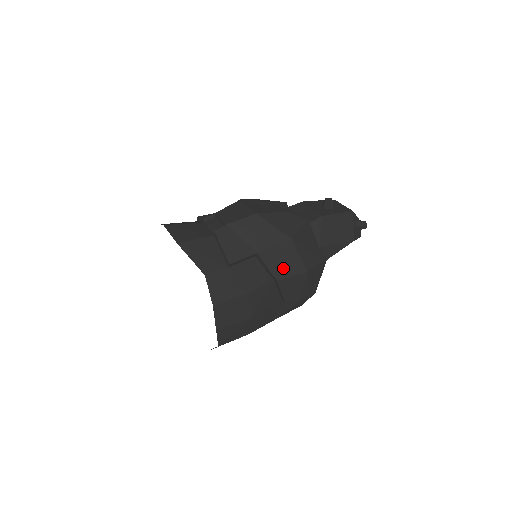
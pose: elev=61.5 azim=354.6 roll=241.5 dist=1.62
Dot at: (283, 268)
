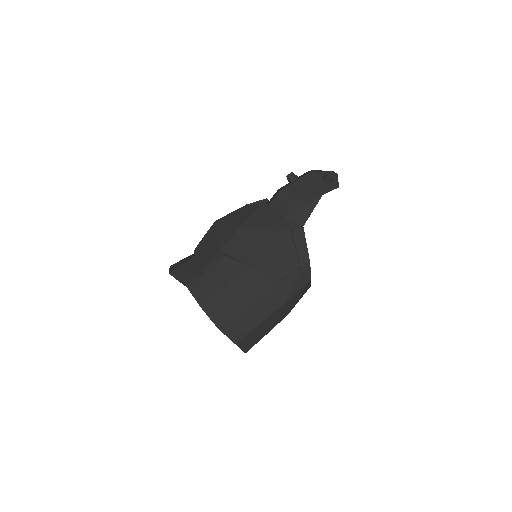
Dot at: (247, 253)
